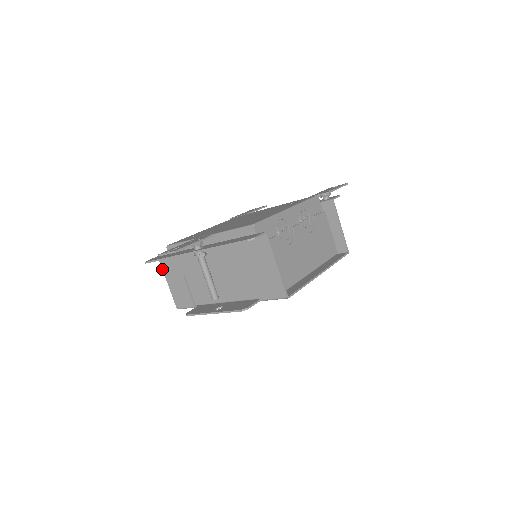
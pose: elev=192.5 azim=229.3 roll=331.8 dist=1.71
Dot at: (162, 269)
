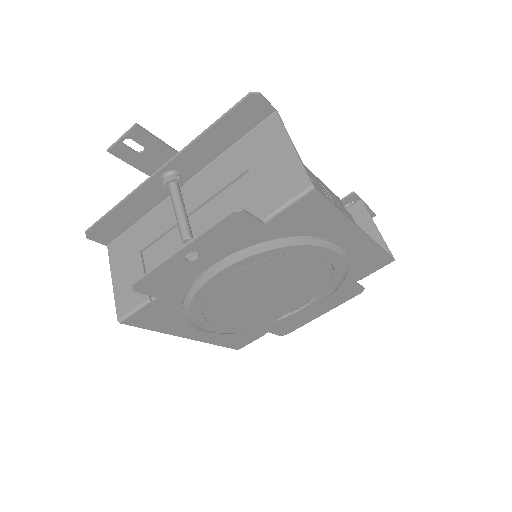
Dot at: (109, 261)
